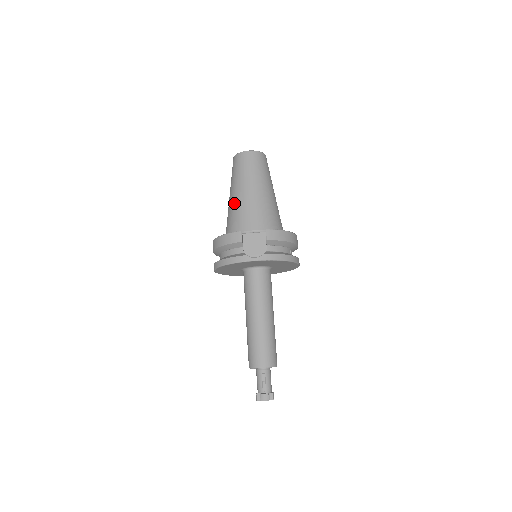
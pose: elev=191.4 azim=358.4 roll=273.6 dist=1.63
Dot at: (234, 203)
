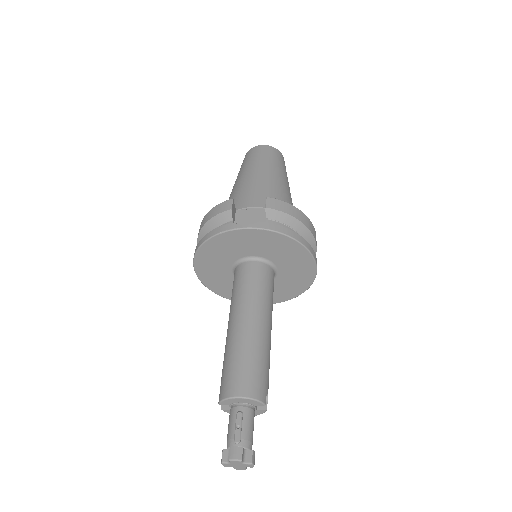
Dot at: (234, 189)
